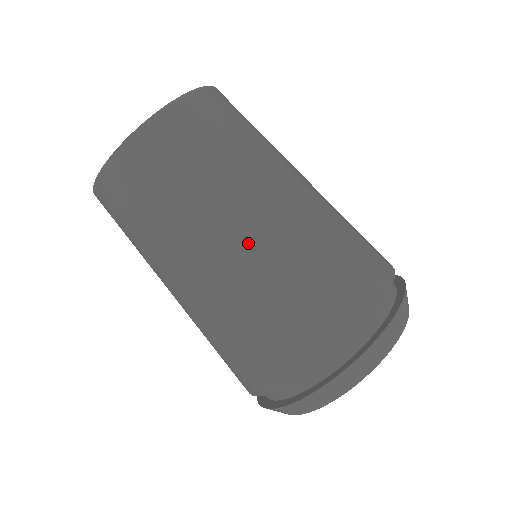
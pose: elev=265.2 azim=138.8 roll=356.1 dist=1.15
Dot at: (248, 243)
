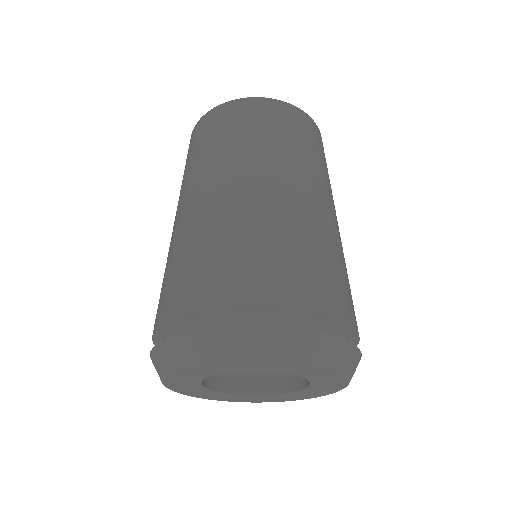
Dot at: (215, 197)
